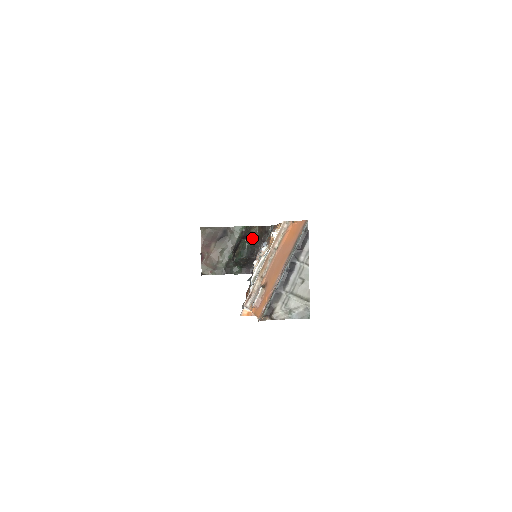
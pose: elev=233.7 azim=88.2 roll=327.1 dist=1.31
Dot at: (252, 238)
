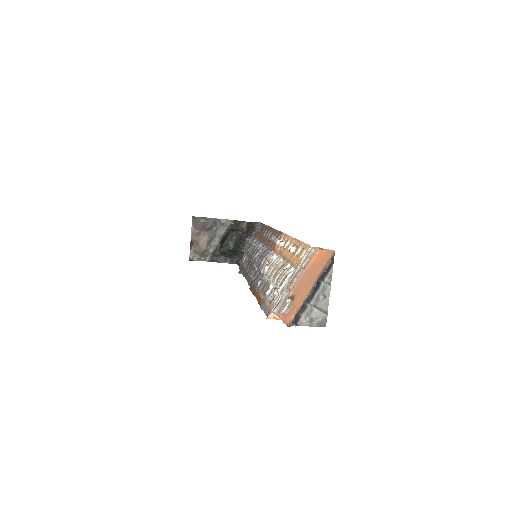
Dot at: (240, 232)
